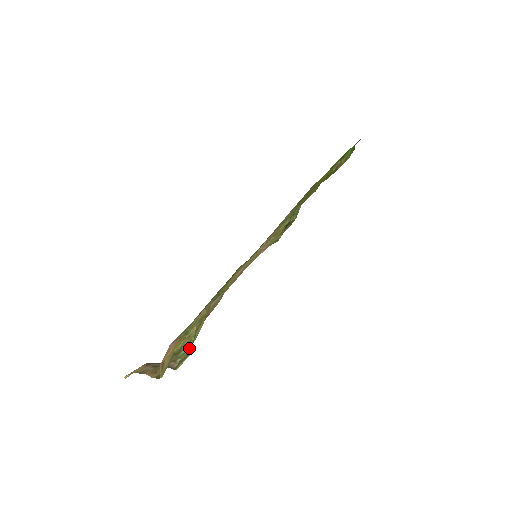
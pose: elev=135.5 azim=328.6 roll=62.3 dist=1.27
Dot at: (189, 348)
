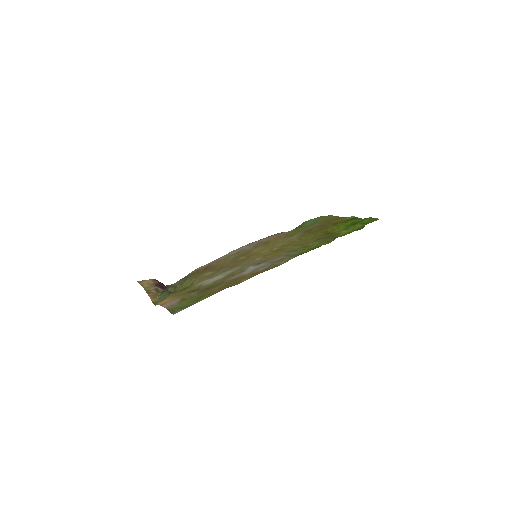
Dot at: occluded
